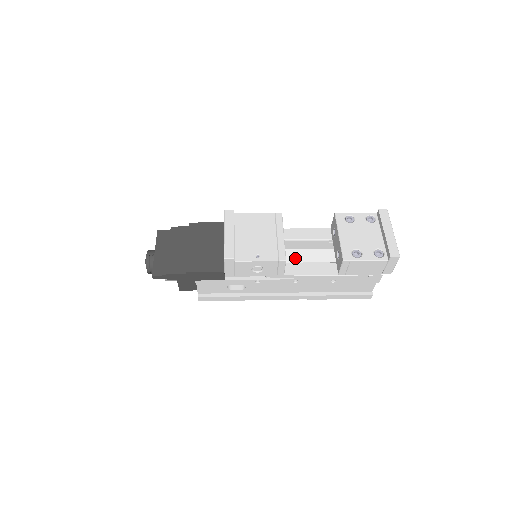
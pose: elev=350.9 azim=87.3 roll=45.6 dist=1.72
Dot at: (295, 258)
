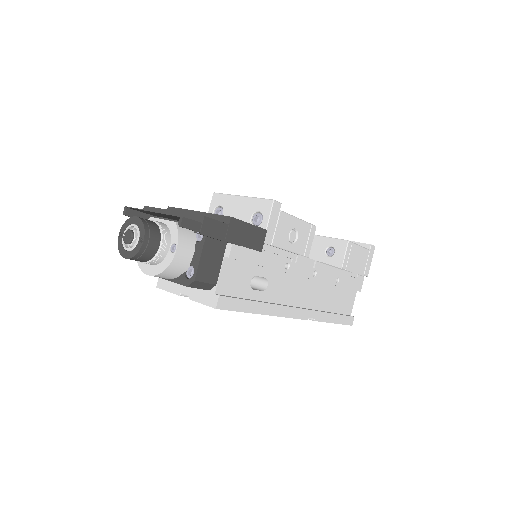
Dot at: occluded
